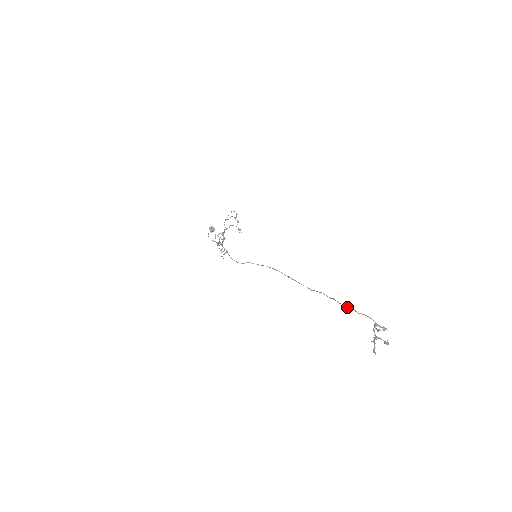
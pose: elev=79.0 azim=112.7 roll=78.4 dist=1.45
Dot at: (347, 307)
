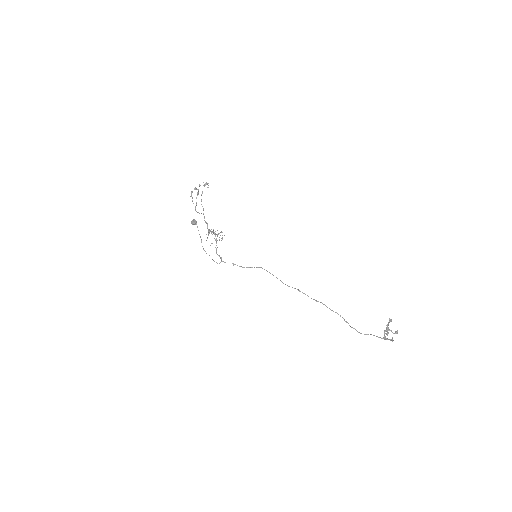
Dot at: occluded
